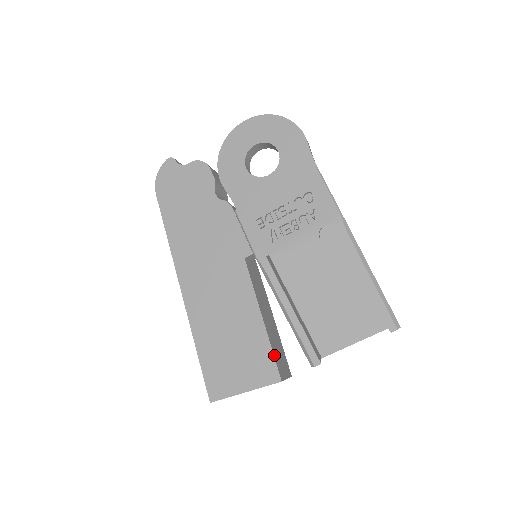
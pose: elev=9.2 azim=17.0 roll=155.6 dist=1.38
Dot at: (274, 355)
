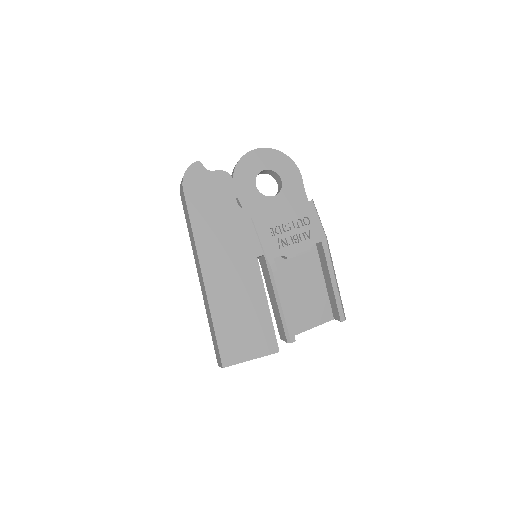
Dot at: (274, 332)
